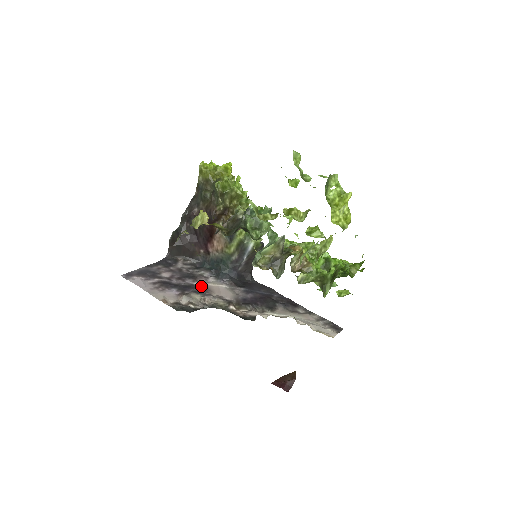
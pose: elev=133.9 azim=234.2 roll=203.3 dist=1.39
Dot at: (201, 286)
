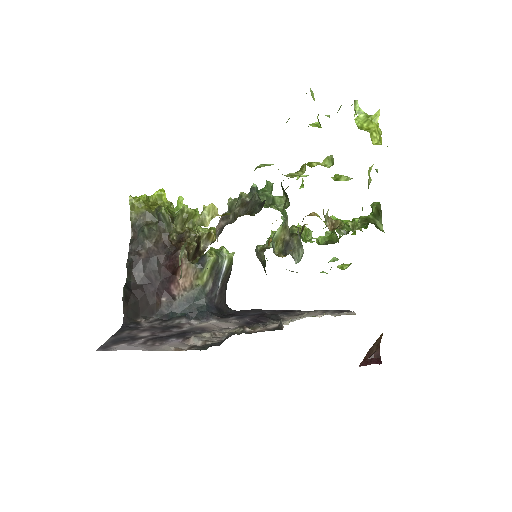
Dot at: (194, 329)
